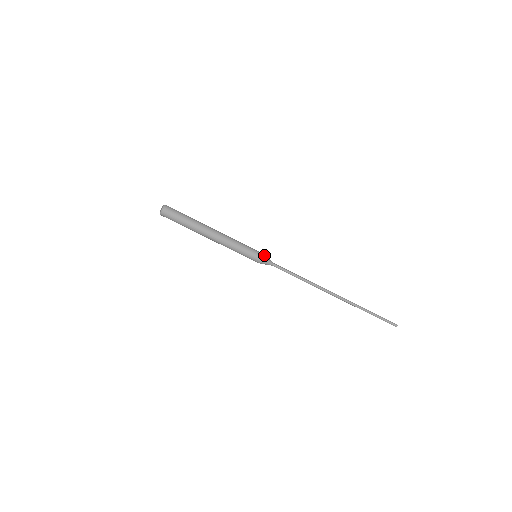
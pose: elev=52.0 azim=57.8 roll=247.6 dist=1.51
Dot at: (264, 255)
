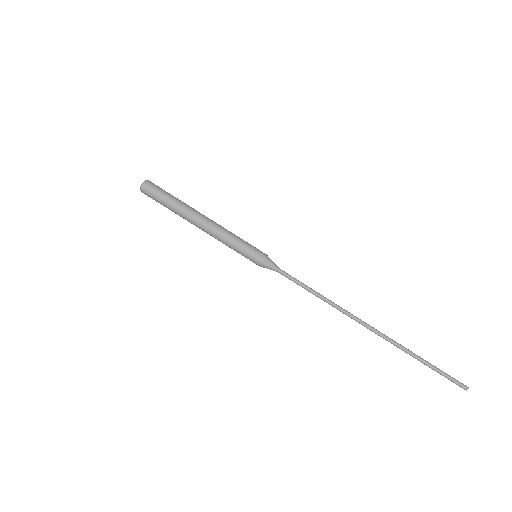
Dot at: occluded
